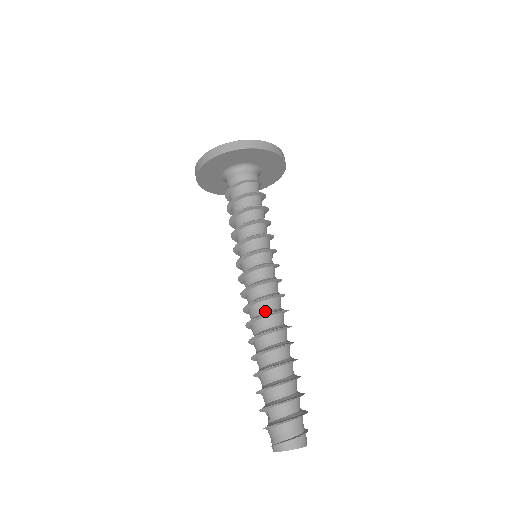
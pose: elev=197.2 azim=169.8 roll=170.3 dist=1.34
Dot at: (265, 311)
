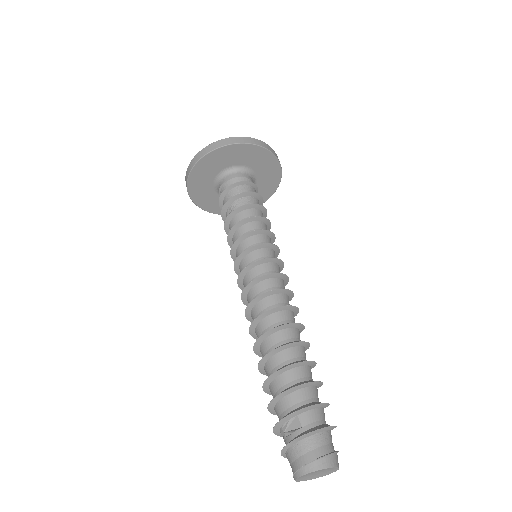
Dot at: (285, 305)
